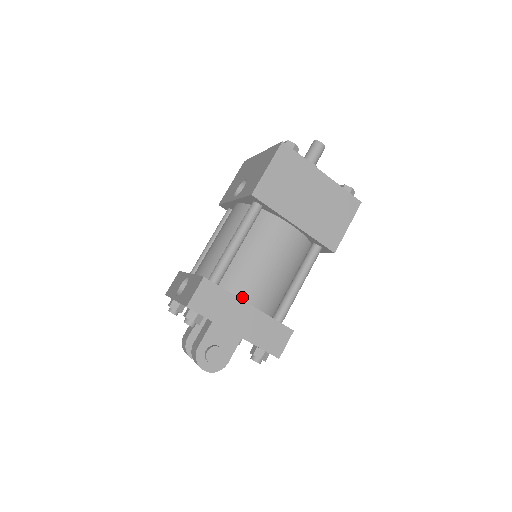
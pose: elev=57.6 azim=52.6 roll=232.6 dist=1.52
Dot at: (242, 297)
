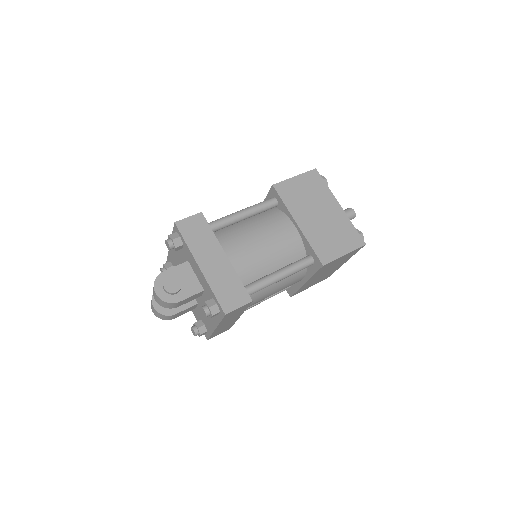
Dot at: (223, 249)
